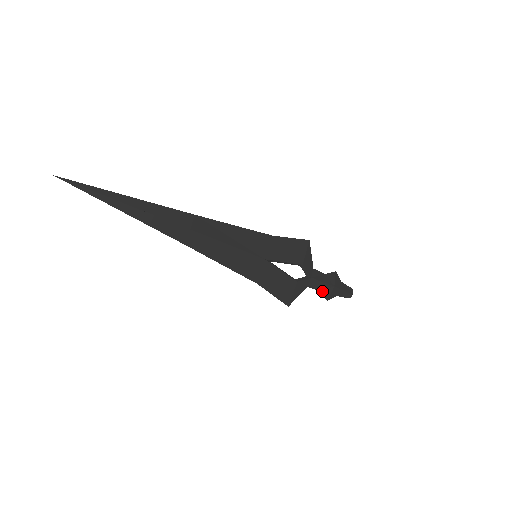
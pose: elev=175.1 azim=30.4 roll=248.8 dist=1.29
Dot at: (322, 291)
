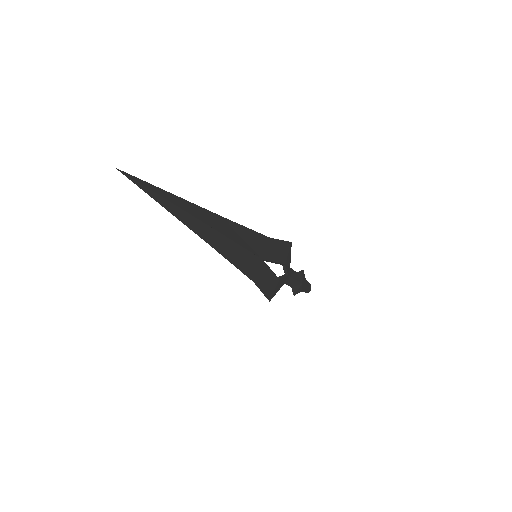
Dot at: (292, 287)
